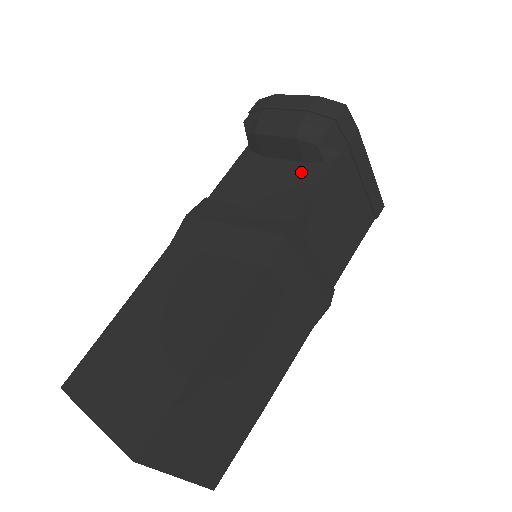
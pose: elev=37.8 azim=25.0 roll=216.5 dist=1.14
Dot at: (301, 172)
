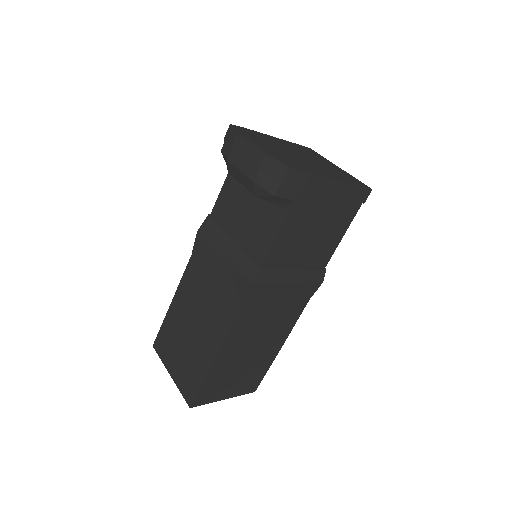
Dot at: (268, 213)
